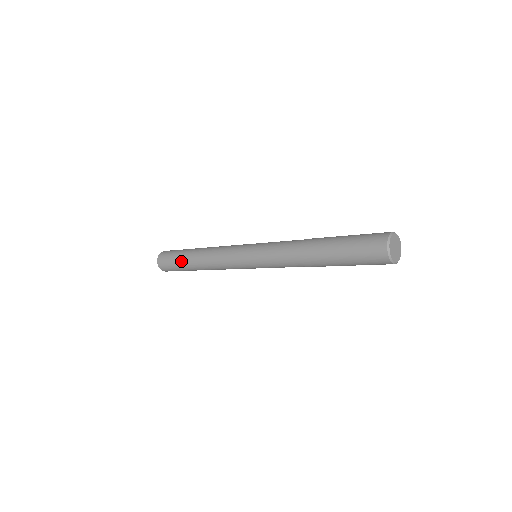
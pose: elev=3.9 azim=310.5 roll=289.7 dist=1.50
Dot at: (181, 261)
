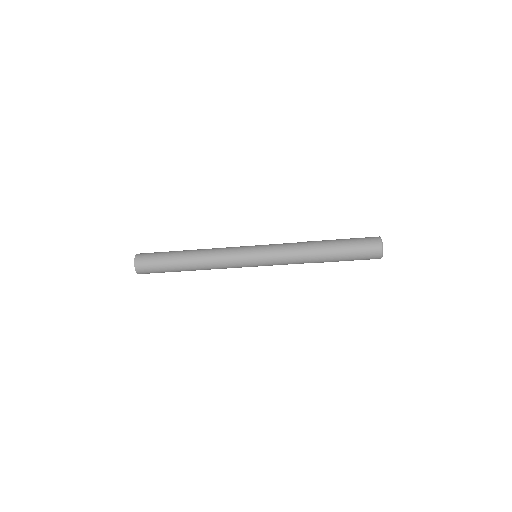
Dot at: (170, 260)
